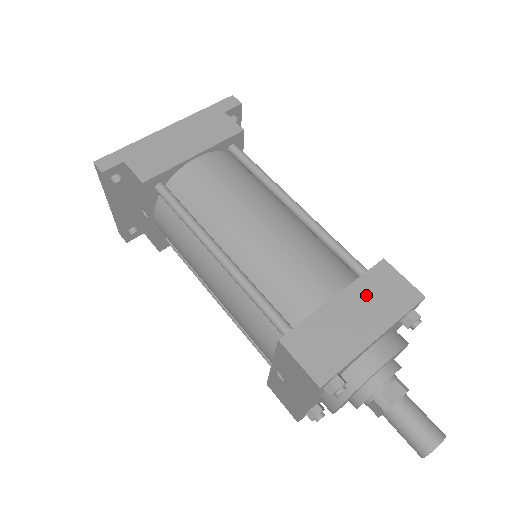
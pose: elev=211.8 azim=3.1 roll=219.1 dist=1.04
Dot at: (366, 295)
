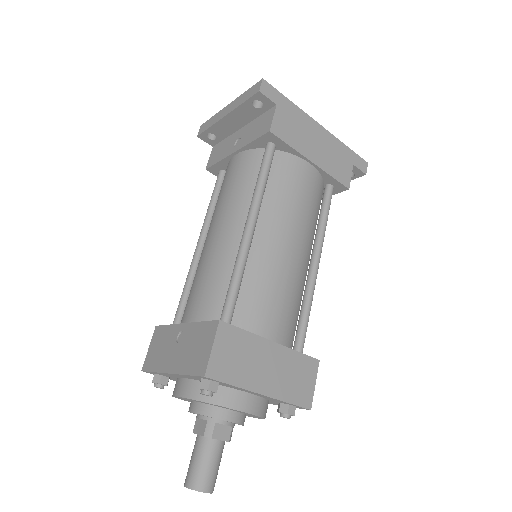
Dot at: (288, 365)
